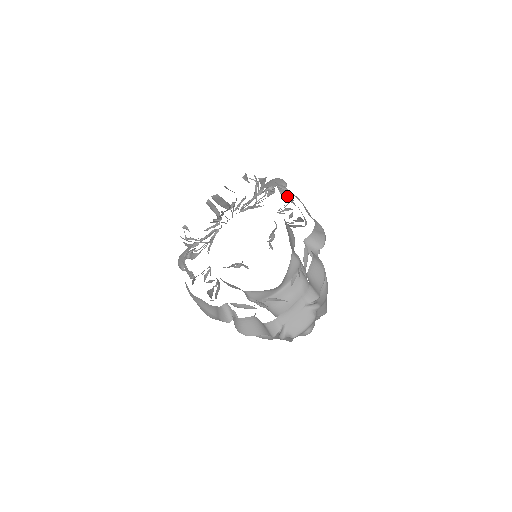
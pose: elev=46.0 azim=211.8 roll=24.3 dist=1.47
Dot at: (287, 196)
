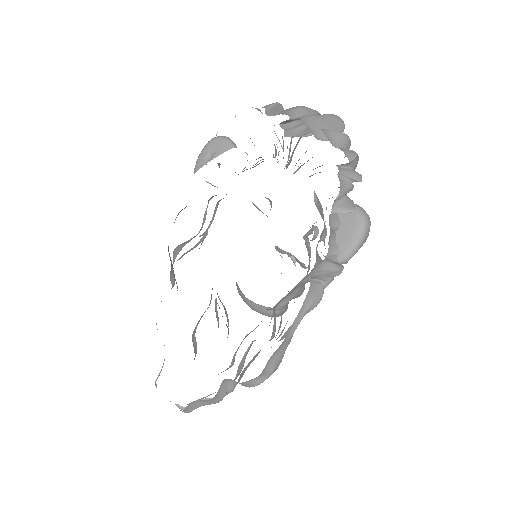
Dot at: (323, 278)
